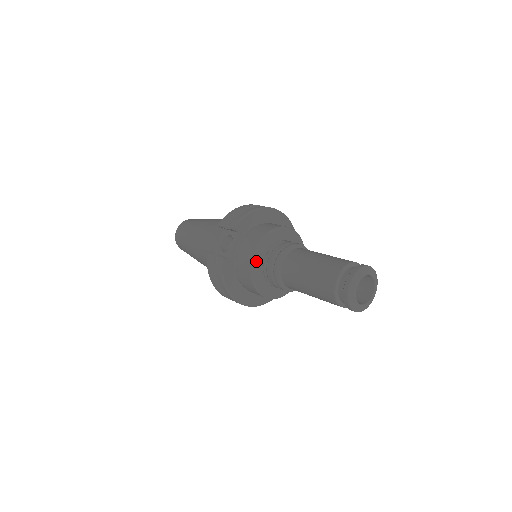
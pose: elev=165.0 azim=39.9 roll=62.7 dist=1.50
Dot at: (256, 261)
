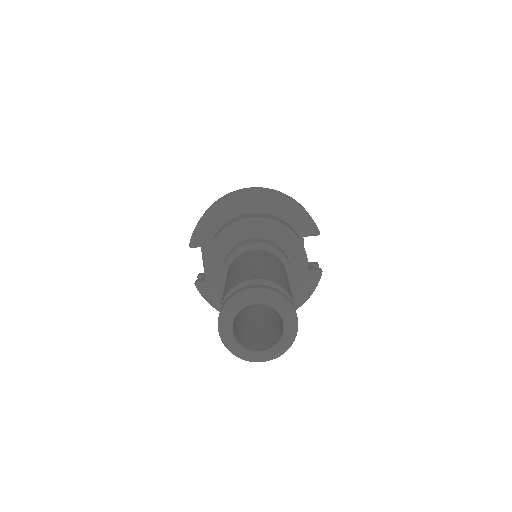
Dot at: (215, 282)
